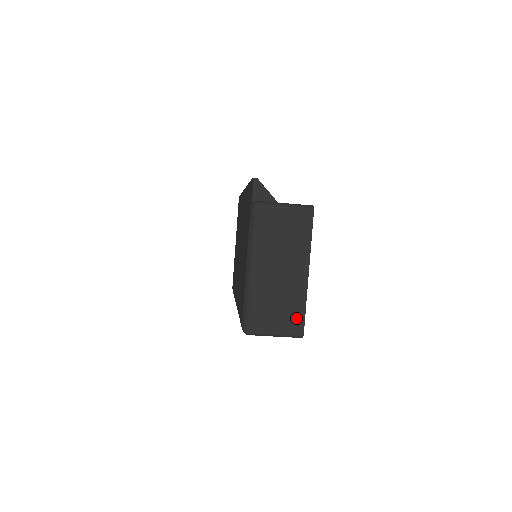
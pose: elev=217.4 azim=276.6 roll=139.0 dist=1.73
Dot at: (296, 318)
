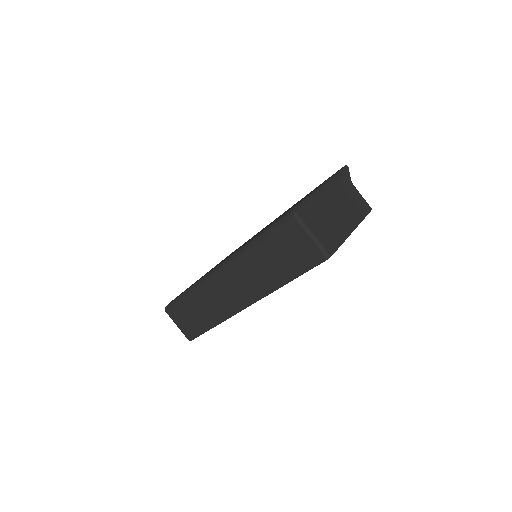
Dot at: (332, 242)
